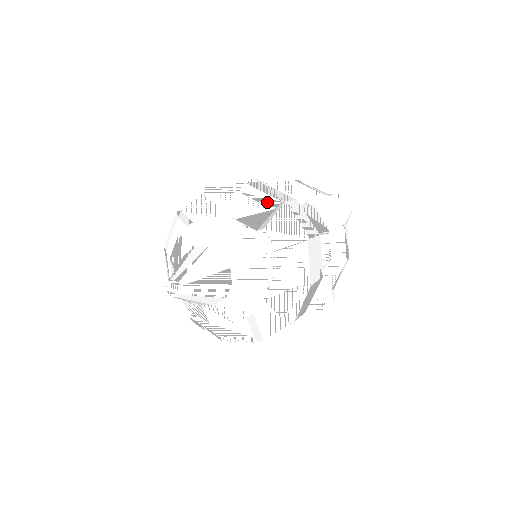
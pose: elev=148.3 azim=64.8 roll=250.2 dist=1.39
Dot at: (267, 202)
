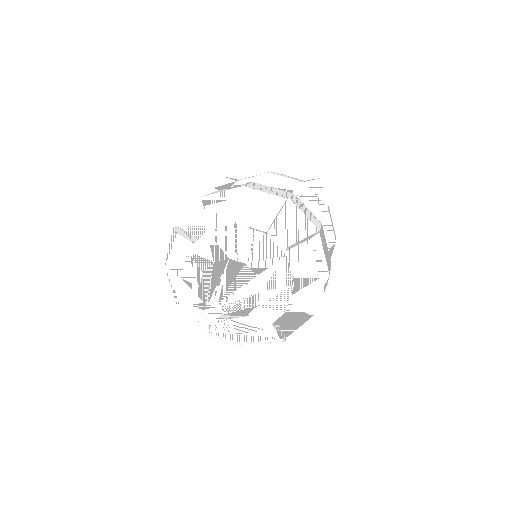
Dot at: (273, 202)
